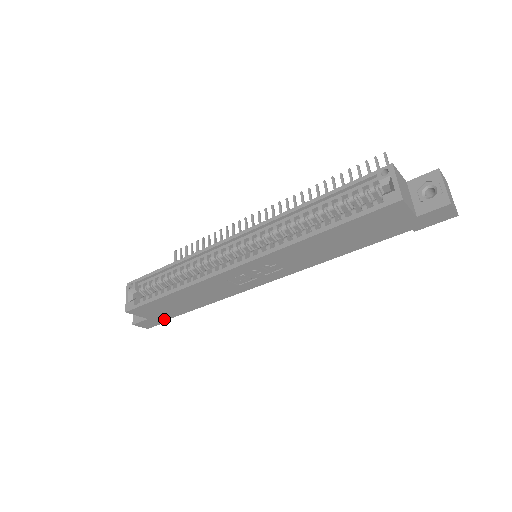
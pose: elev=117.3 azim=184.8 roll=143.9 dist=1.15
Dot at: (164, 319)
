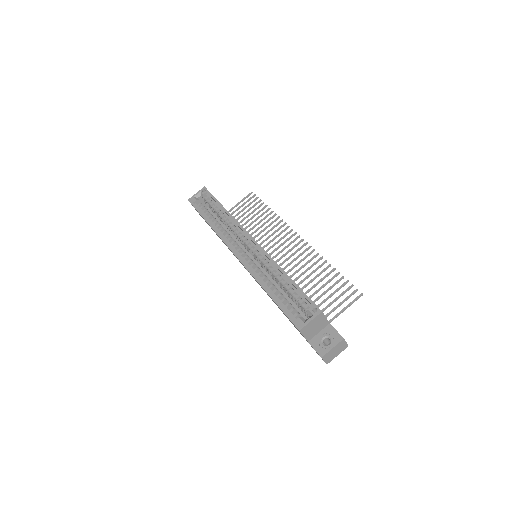
Dot at: occluded
